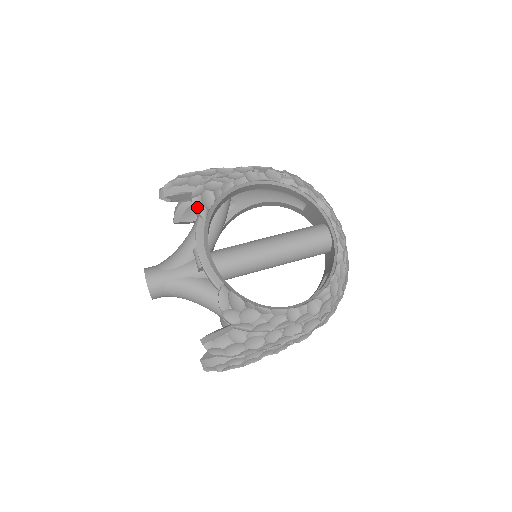
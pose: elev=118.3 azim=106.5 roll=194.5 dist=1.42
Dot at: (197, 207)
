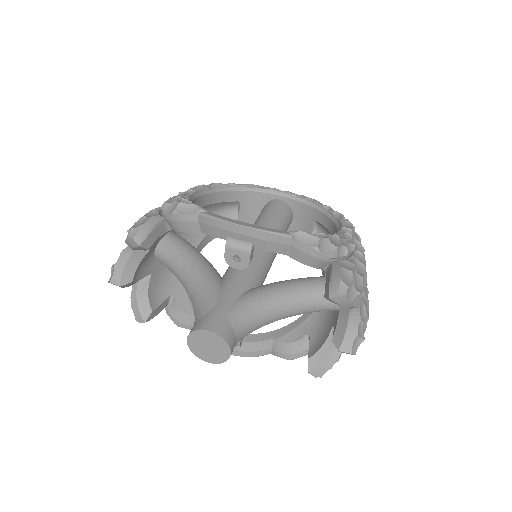
Dot at: (188, 211)
